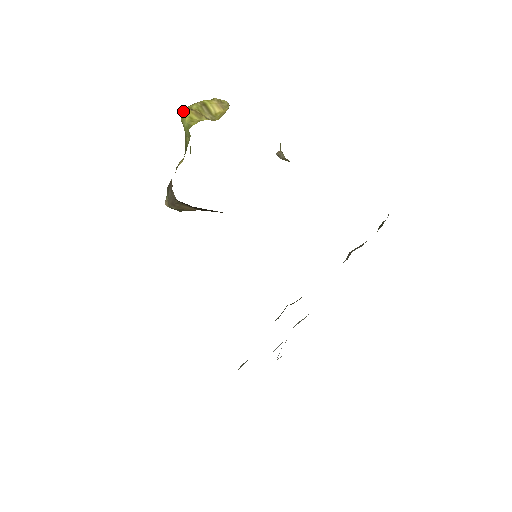
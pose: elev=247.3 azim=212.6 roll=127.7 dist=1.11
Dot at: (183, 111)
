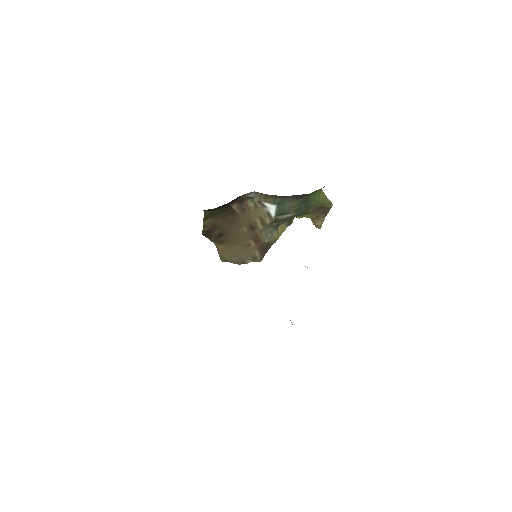
Dot at: occluded
